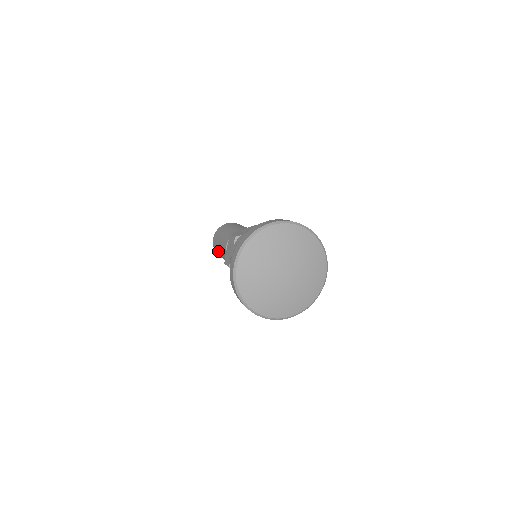
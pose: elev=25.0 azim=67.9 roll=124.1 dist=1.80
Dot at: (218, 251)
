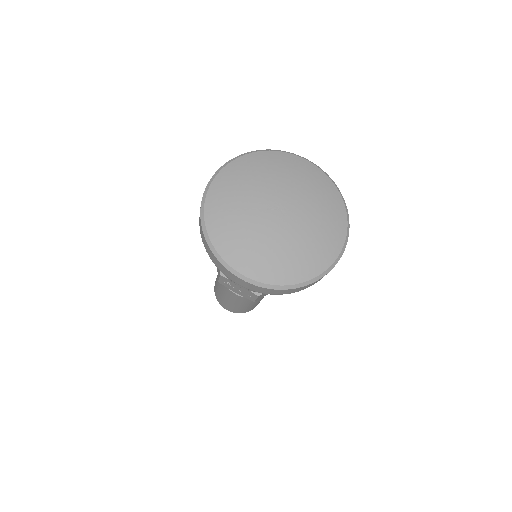
Dot at: (220, 295)
